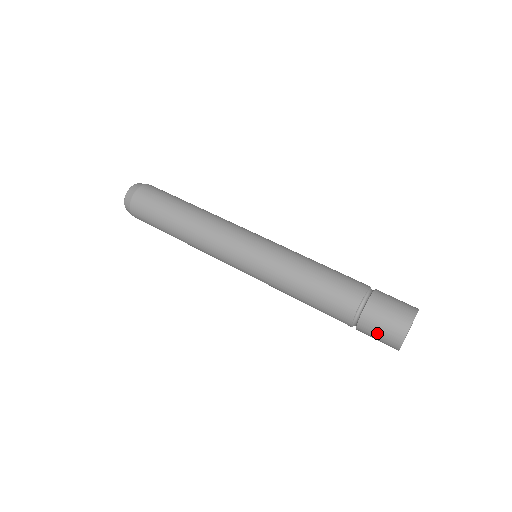
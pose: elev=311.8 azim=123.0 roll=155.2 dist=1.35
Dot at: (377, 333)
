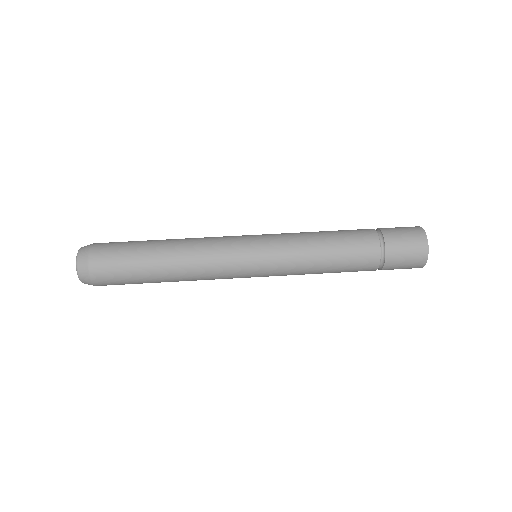
Dot at: (405, 252)
